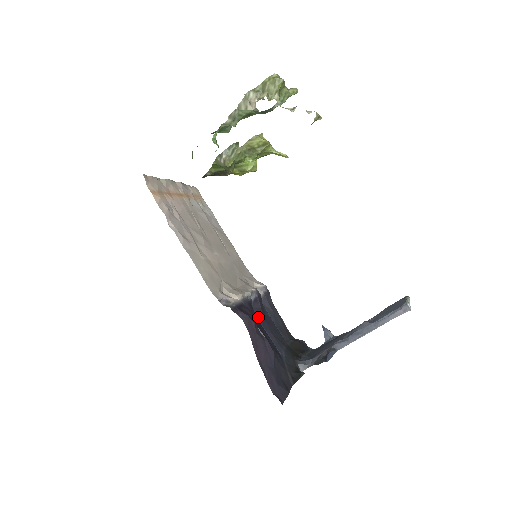
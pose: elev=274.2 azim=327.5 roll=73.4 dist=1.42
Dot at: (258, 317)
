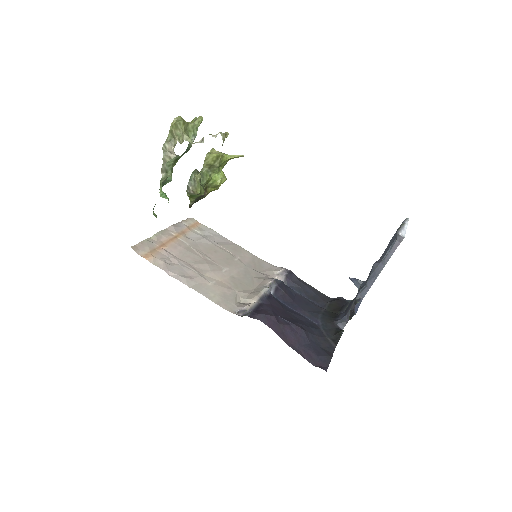
Dot at: (284, 303)
